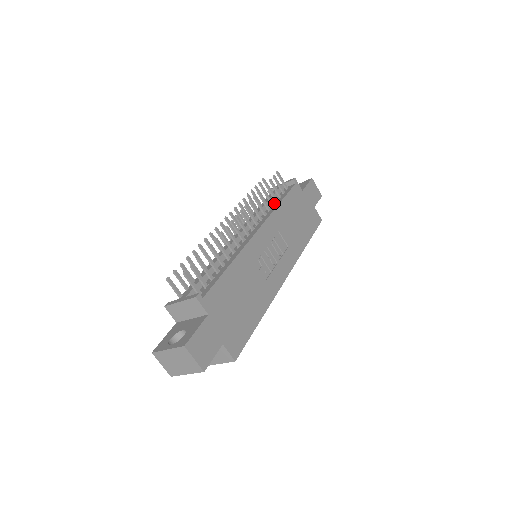
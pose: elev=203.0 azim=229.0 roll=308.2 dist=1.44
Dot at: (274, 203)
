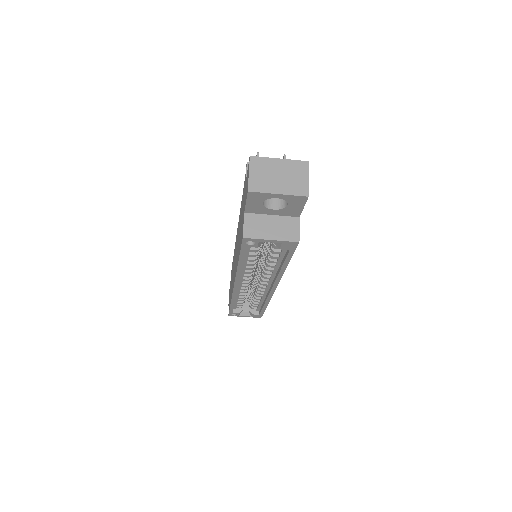
Dot at: occluded
